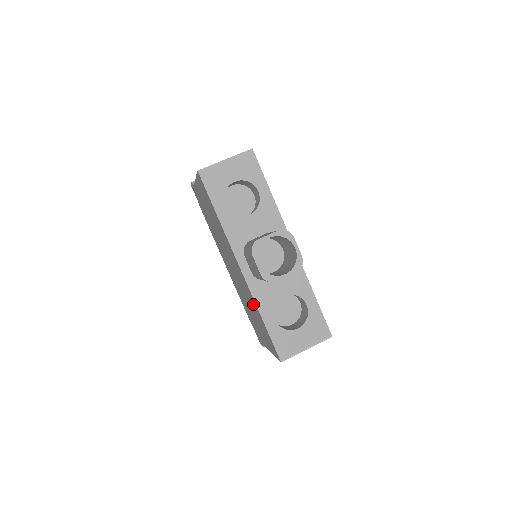
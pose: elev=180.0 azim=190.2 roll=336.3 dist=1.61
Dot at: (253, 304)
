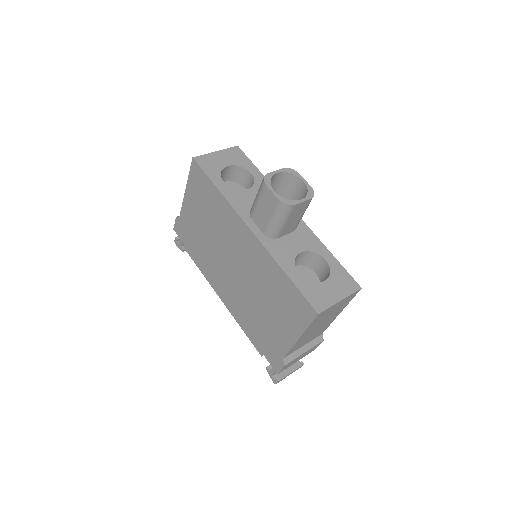
Dot at: (269, 273)
